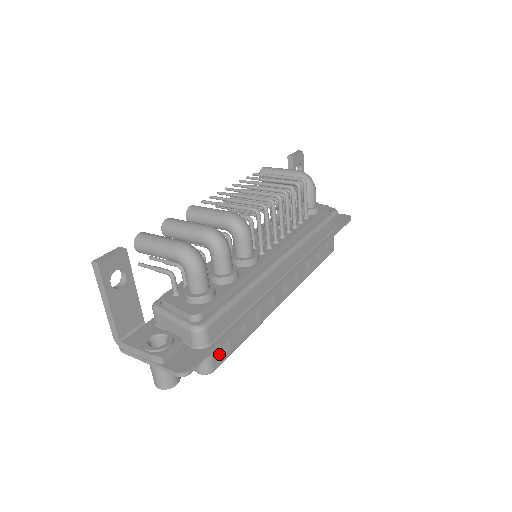
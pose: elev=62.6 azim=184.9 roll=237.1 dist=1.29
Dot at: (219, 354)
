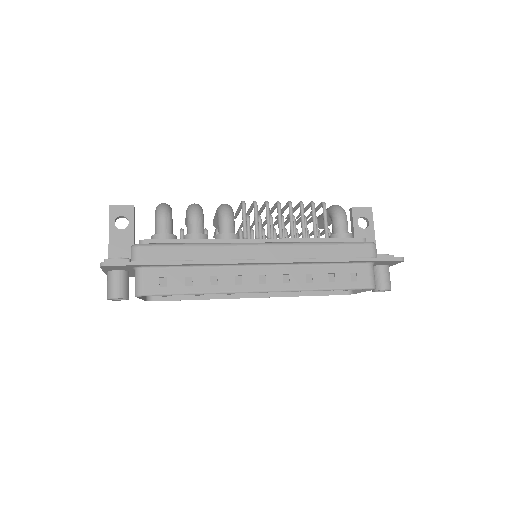
Dot at: (153, 283)
